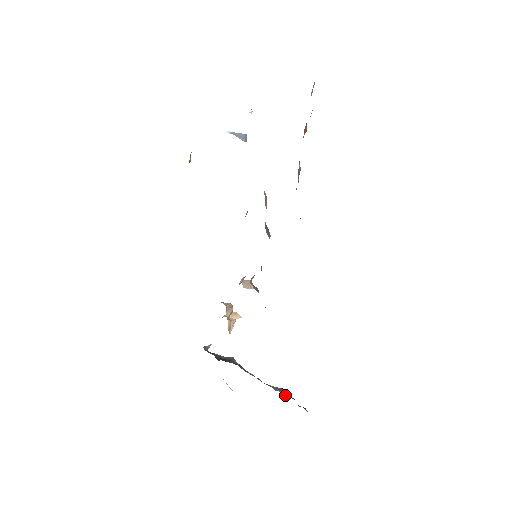
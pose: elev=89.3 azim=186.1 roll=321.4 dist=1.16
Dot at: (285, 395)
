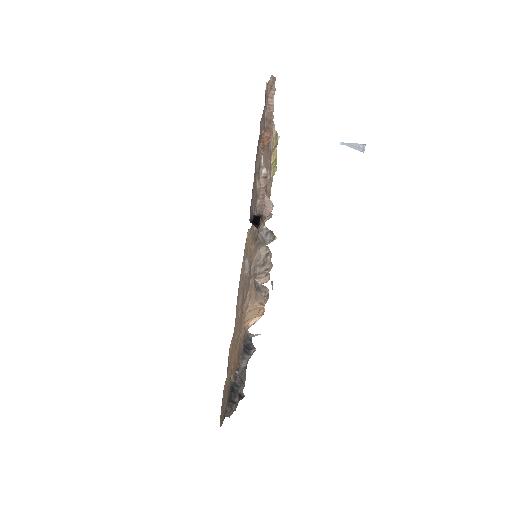
Dot at: (236, 388)
